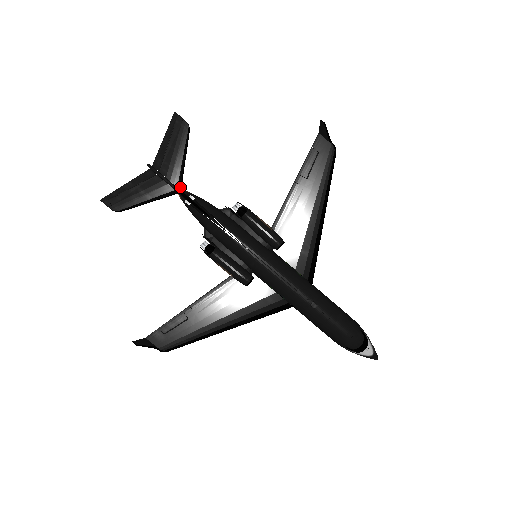
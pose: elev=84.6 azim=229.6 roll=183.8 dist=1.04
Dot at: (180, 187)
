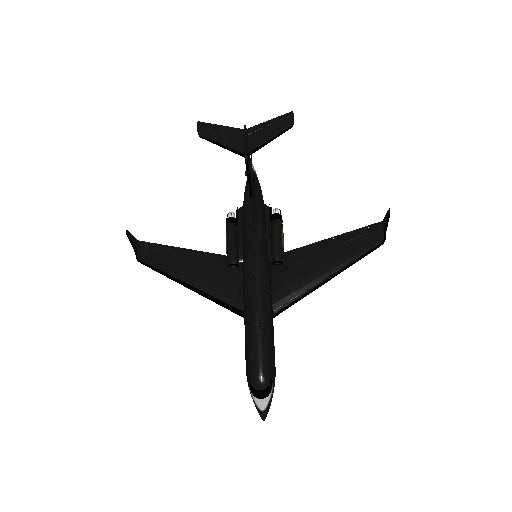
Dot at: (249, 155)
